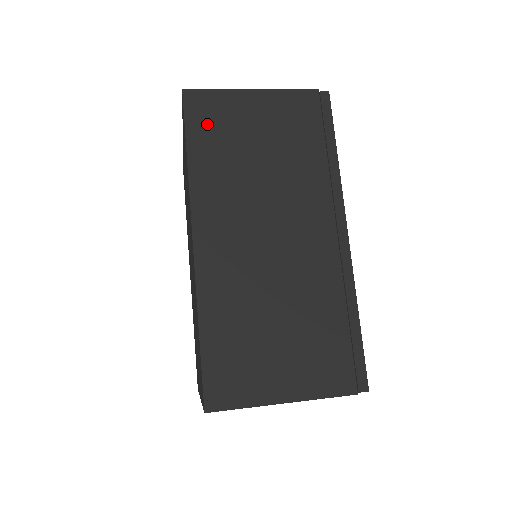
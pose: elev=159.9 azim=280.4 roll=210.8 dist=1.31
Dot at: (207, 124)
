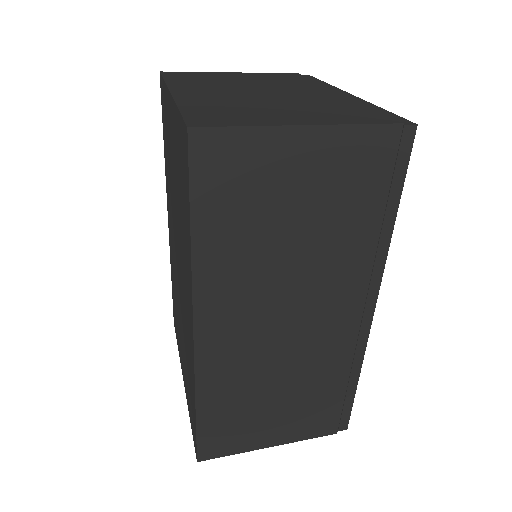
Dot at: (224, 187)
